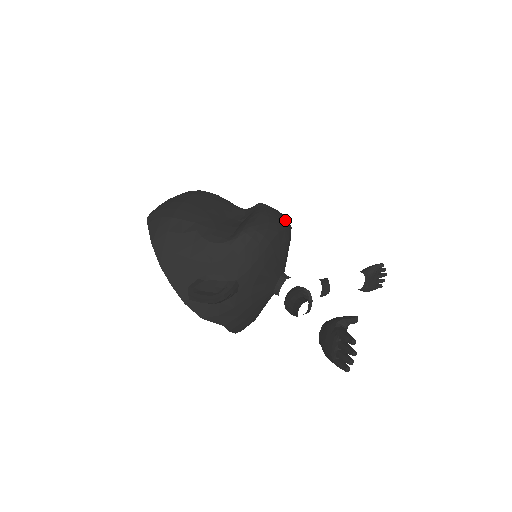
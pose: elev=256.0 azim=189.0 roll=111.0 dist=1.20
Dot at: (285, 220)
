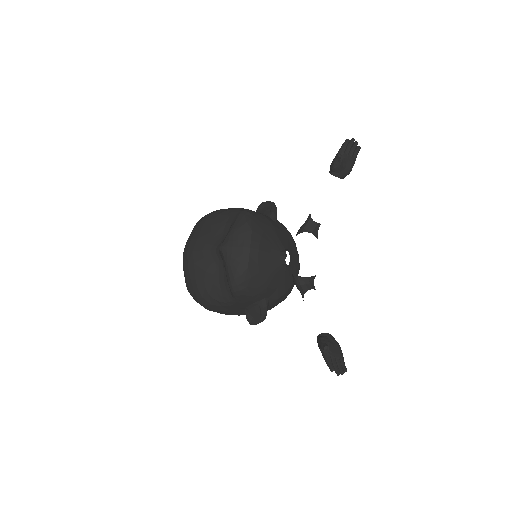
Dot at: (243, 244)
